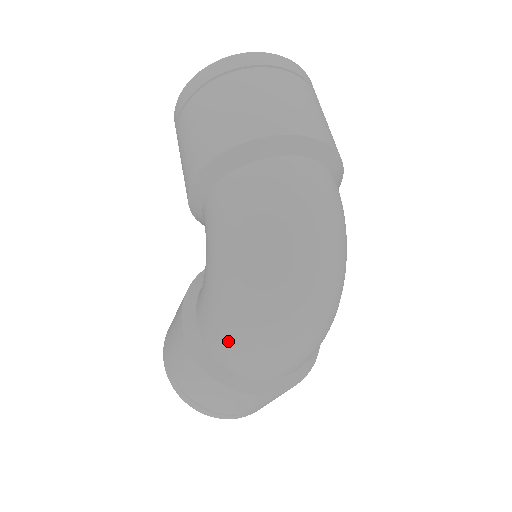
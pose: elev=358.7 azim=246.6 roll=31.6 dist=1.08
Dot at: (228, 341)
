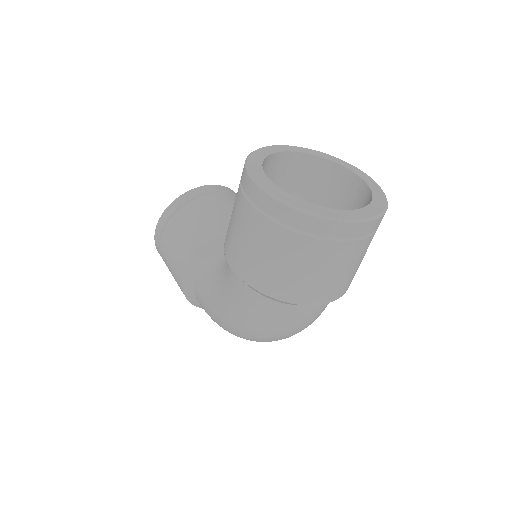
Dot at: (212, 319)
